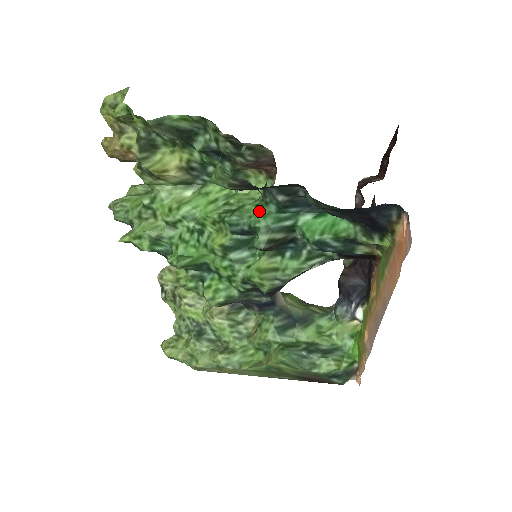
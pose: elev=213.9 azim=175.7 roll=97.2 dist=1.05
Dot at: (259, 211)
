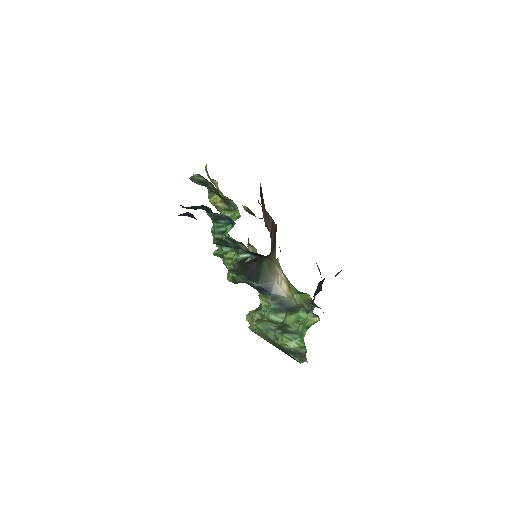
Dot at: occluded
